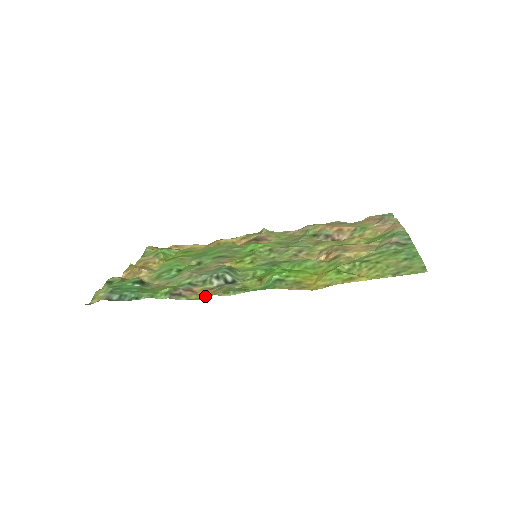
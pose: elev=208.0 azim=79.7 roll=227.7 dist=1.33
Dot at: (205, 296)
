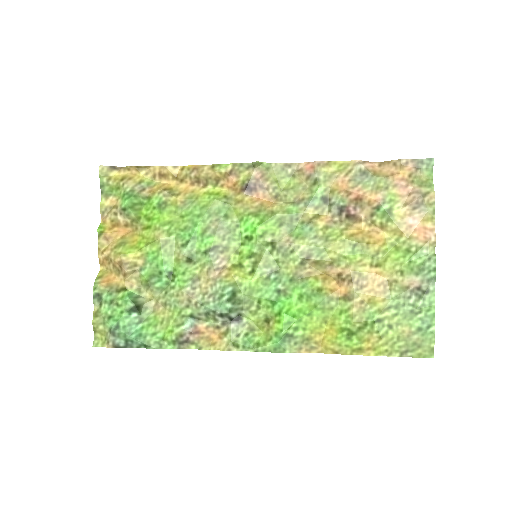
Dot at: (214, 342)
